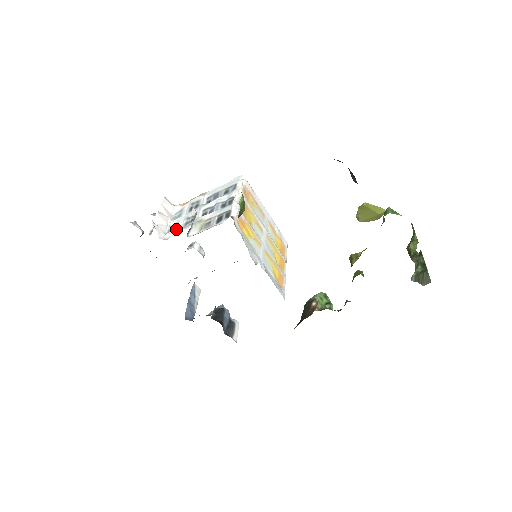
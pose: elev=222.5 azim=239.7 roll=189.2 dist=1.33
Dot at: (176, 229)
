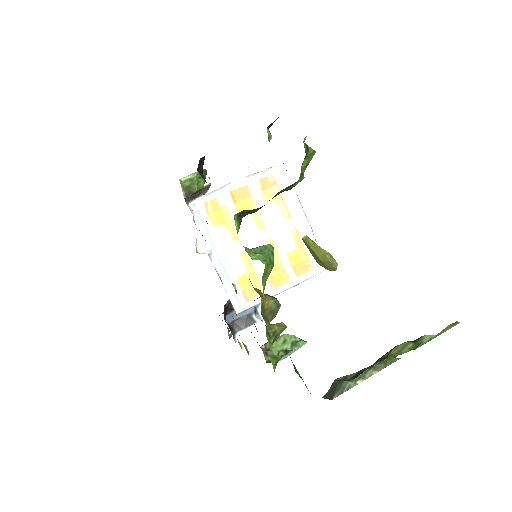
Dot at: occluded
